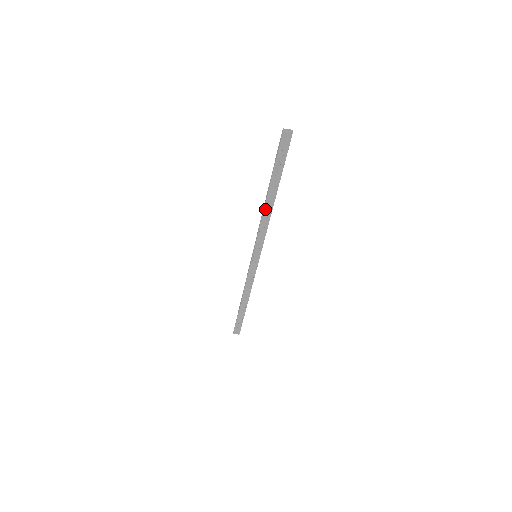
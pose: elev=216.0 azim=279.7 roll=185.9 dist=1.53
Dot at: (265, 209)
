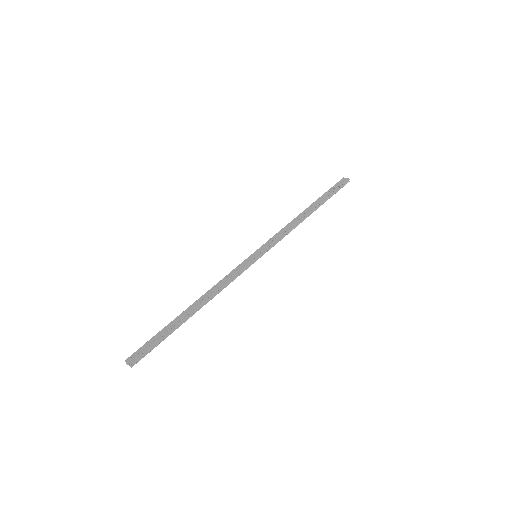
Dot at: occluded
